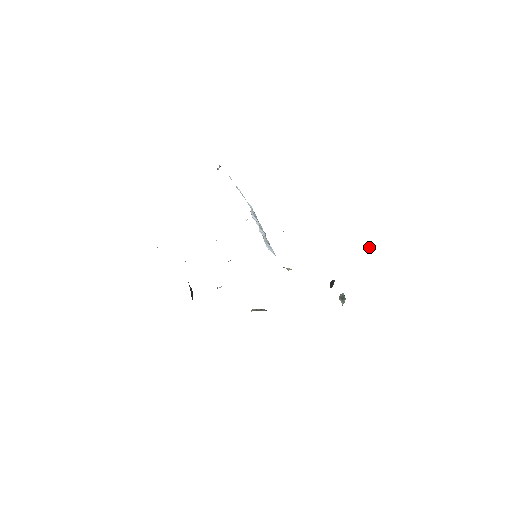
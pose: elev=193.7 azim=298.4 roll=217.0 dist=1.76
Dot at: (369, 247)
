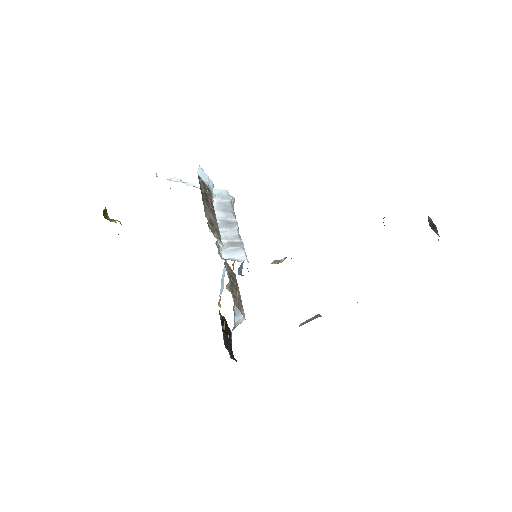
Dot at: occluded
